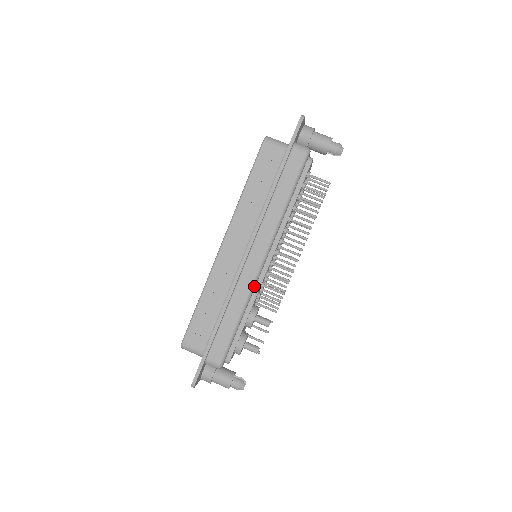
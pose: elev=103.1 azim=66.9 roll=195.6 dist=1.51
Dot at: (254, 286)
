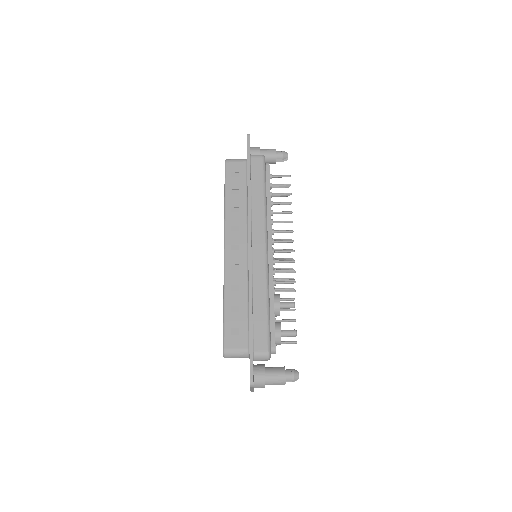
Dot at: (268, 270)
